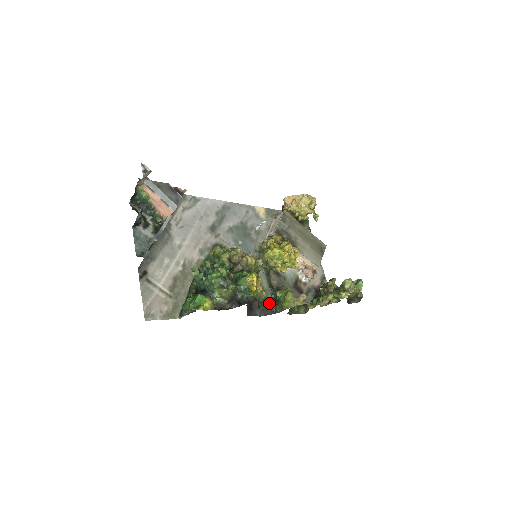
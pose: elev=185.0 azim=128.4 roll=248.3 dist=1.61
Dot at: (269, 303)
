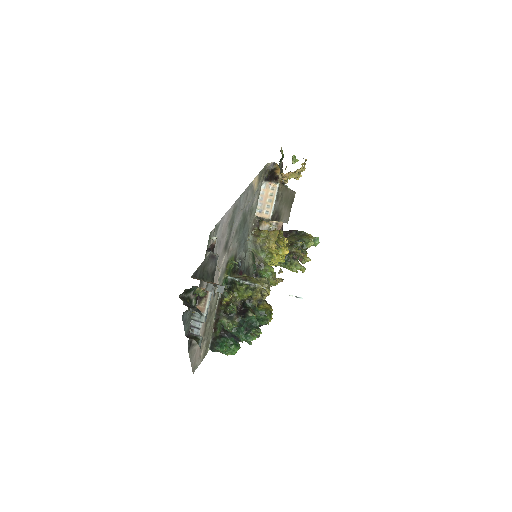
Dot at: (251, 275)
